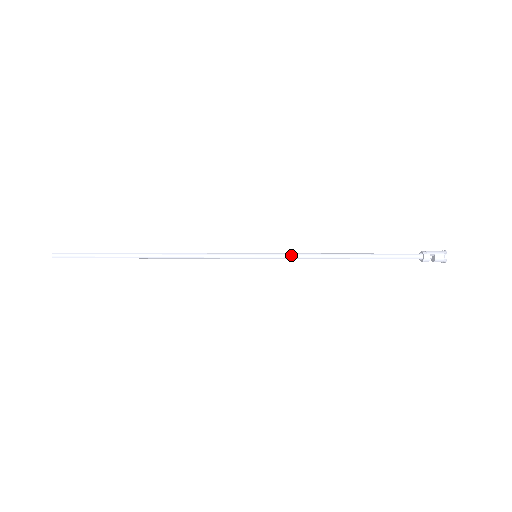
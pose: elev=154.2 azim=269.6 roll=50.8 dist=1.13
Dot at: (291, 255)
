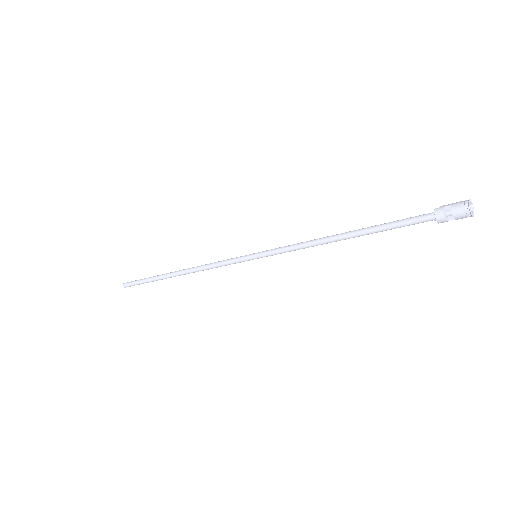
Dot at: (285, 247)
